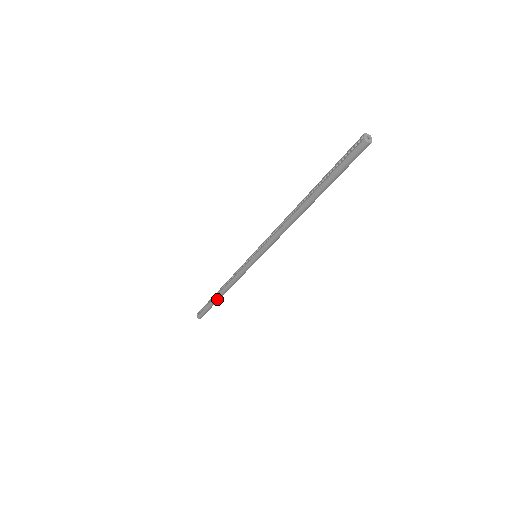
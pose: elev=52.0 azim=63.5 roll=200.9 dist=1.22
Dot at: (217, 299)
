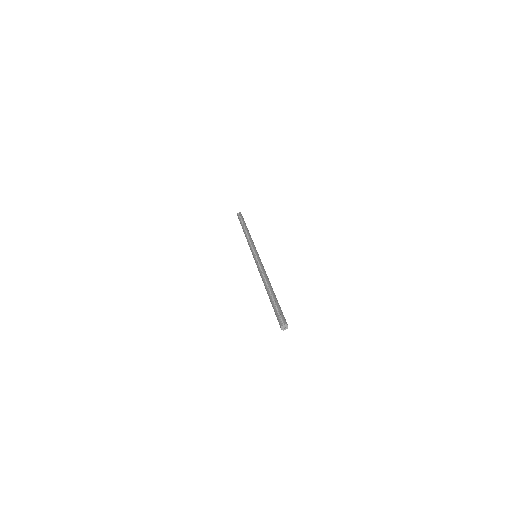
Dot at: occluded
